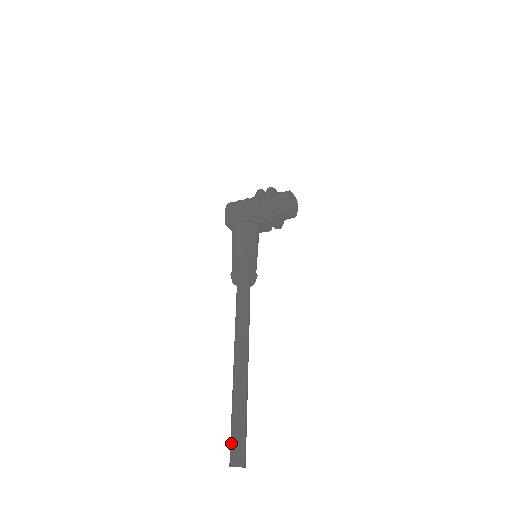
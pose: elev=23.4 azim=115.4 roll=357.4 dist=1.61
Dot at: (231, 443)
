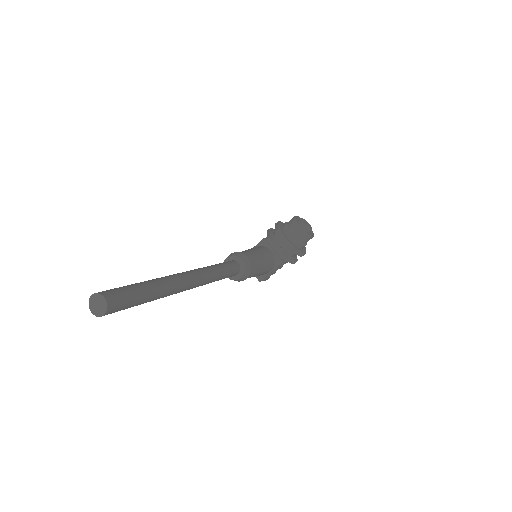
Dot at: occluded
